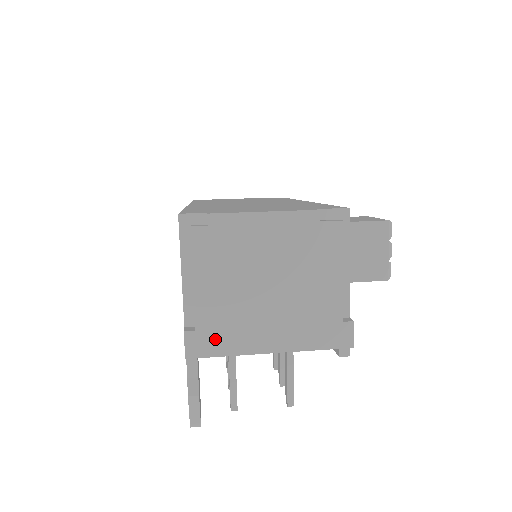
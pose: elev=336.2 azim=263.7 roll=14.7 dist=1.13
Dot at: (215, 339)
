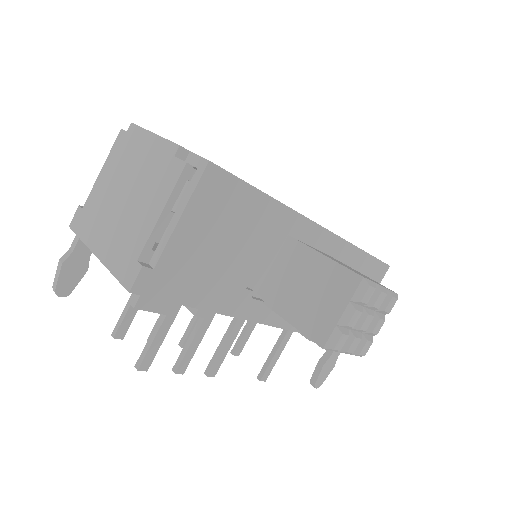
Dot at: (84, 221)
